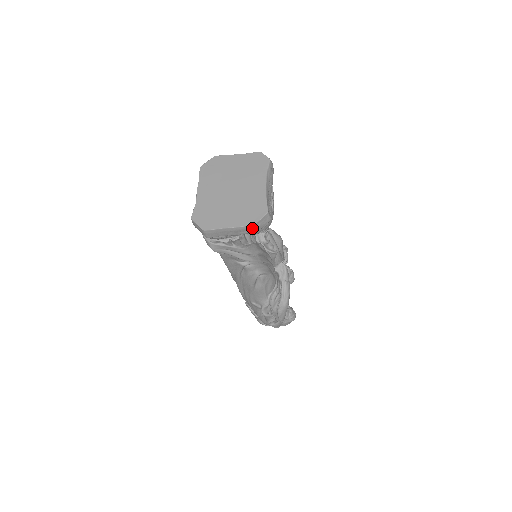
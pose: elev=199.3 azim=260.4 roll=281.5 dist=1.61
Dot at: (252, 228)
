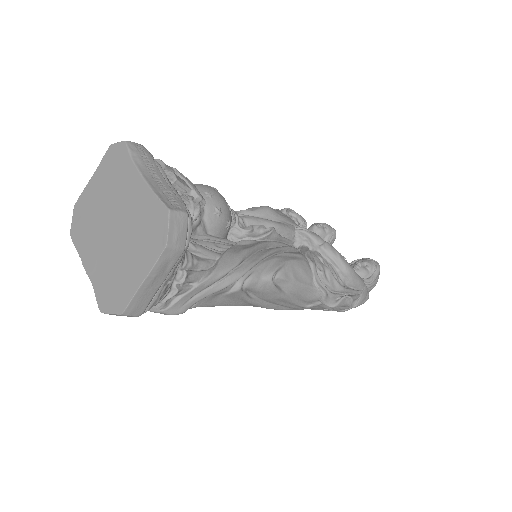
Dot at: (171, 251)
